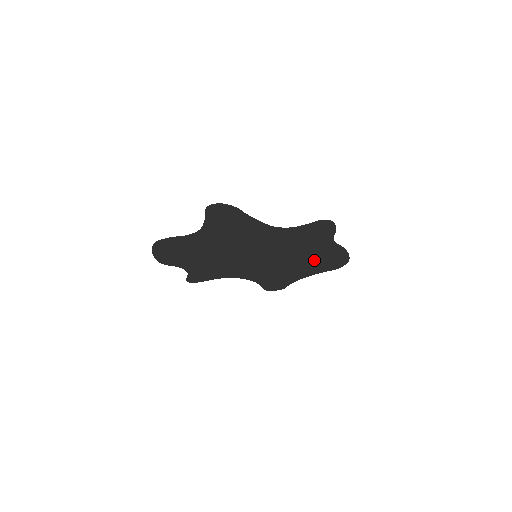
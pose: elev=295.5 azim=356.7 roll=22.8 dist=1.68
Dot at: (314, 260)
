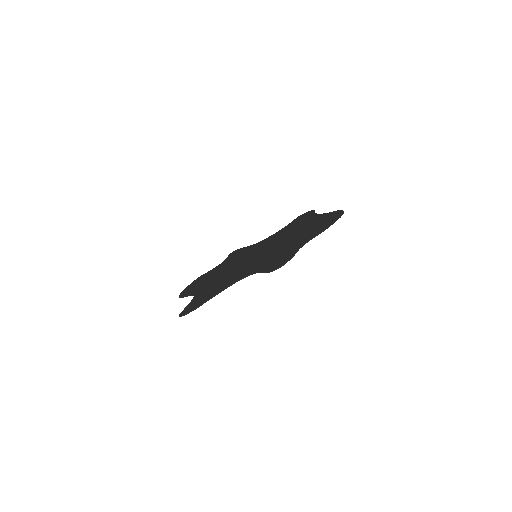
Dot at: (308, 230)
